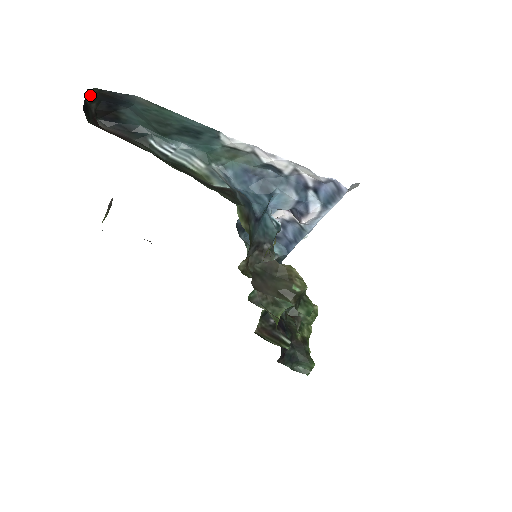
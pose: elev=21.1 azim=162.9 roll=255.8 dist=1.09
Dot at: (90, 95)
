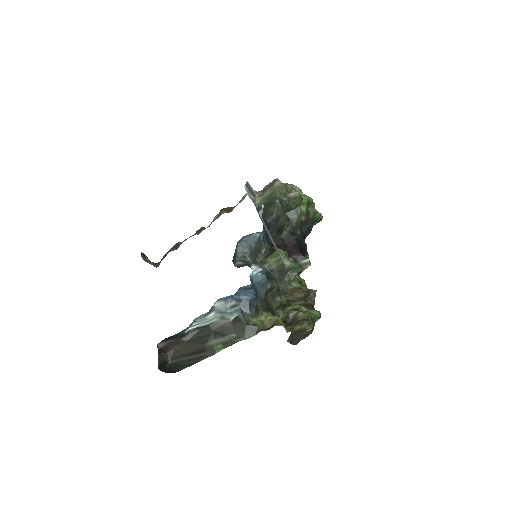
Dot at: (158, 365)
